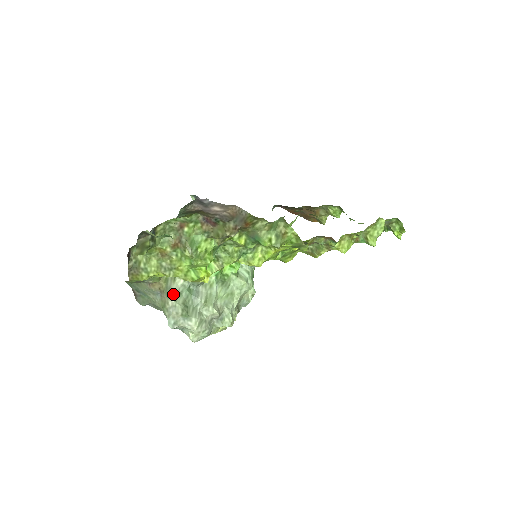
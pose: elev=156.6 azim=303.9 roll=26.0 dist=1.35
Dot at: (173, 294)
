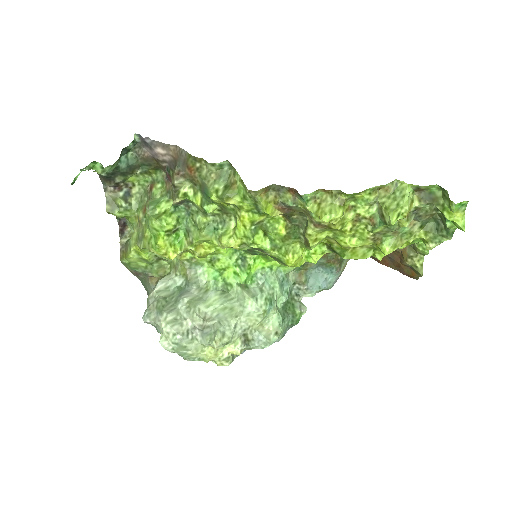
Dot at: (158, 285)
